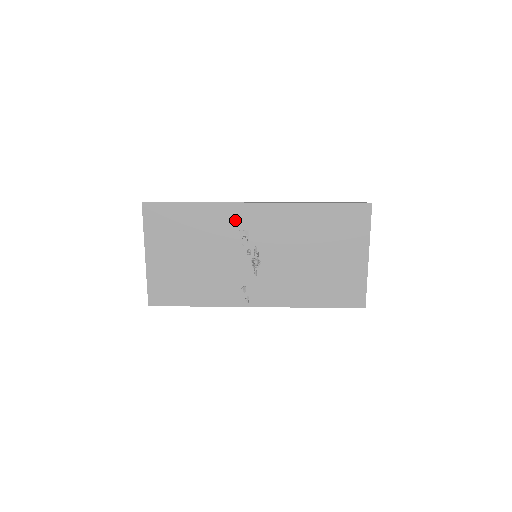
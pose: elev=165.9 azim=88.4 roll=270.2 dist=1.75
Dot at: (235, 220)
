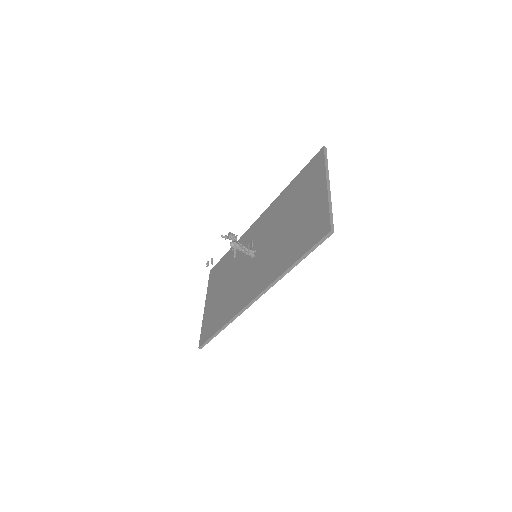
Dot at: (247, 241)
